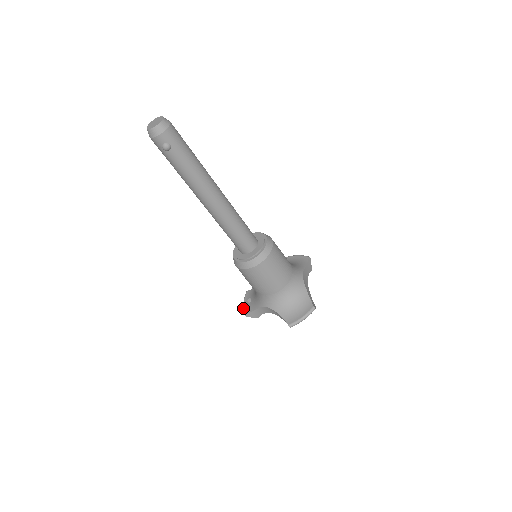
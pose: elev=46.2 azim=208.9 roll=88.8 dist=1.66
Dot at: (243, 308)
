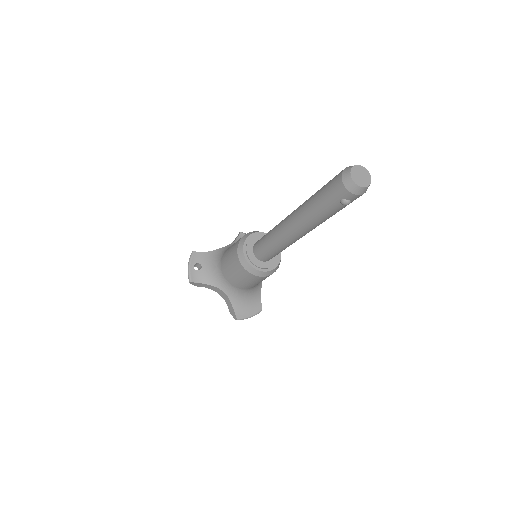
Dot at: (189, 272)
